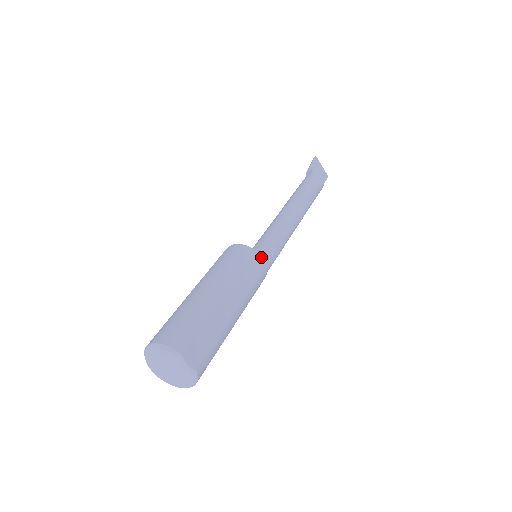
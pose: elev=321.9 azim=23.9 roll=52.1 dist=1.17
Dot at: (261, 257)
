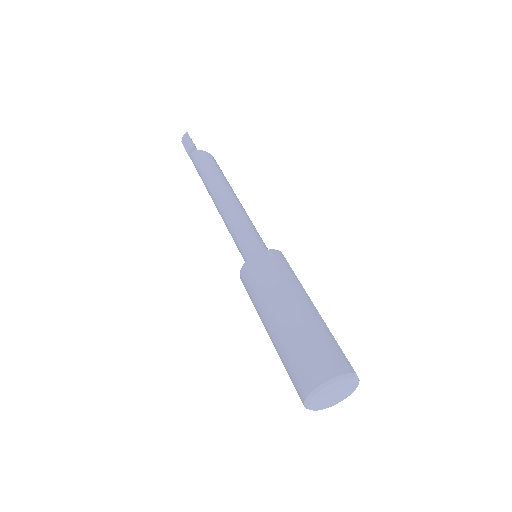
Dot at: occluded
